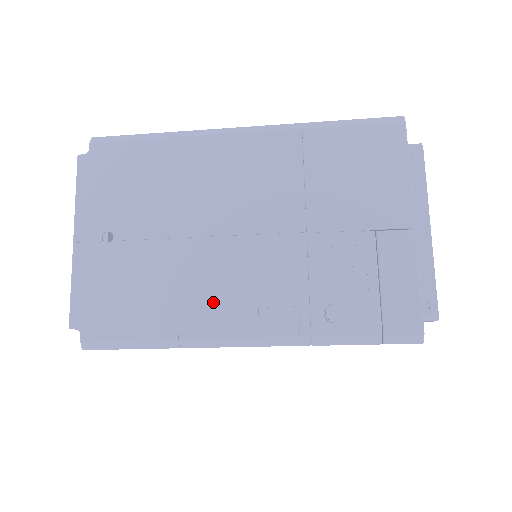
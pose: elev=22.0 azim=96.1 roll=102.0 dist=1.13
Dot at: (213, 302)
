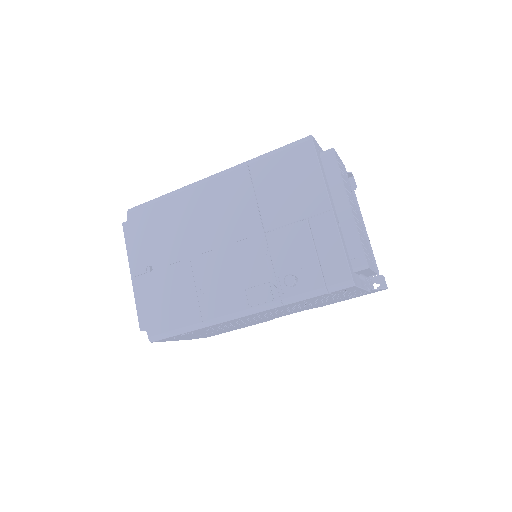
Dot at: (217, 293)
